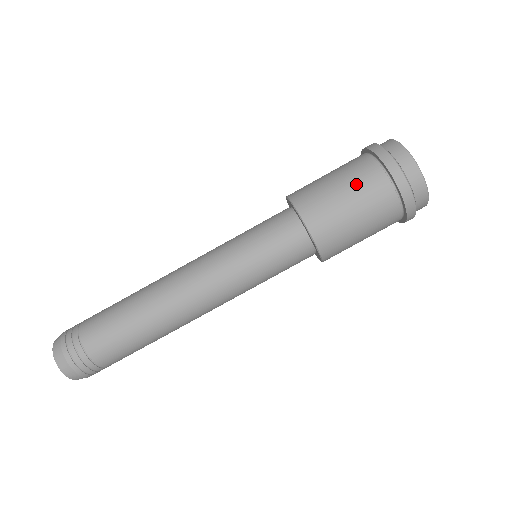
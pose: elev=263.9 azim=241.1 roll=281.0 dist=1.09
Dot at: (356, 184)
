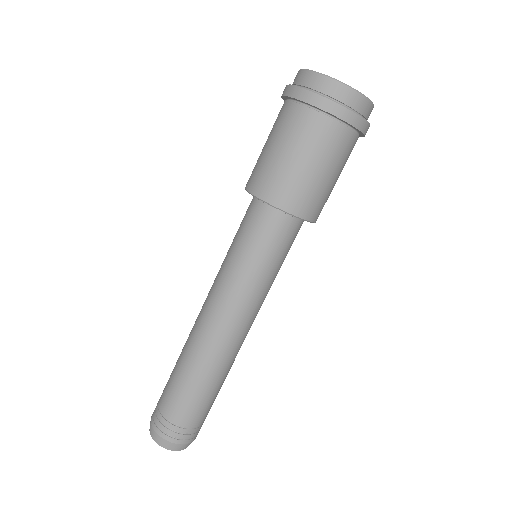
Dot at: (279, 132)
